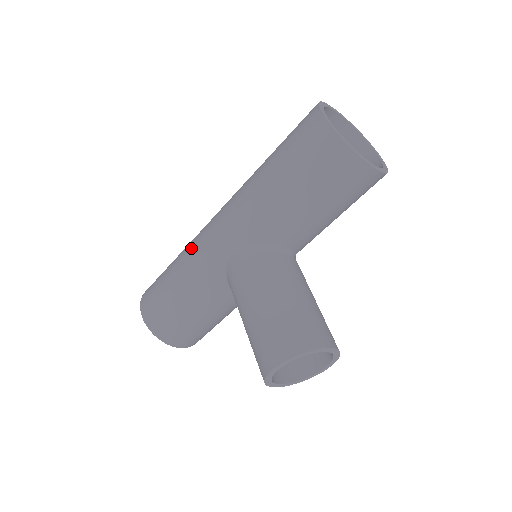
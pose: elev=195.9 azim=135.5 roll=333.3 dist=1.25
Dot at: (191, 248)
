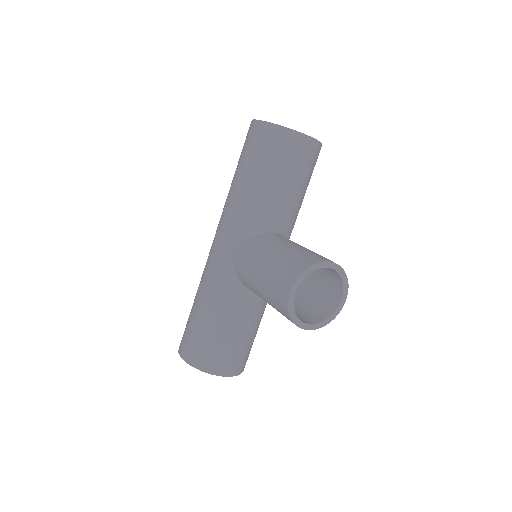
Dot at: (203, 274)
